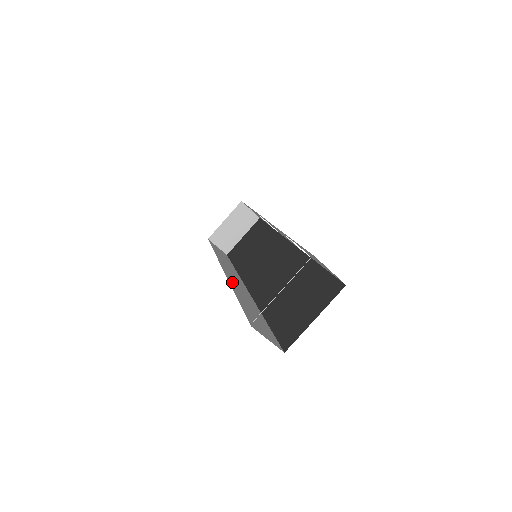
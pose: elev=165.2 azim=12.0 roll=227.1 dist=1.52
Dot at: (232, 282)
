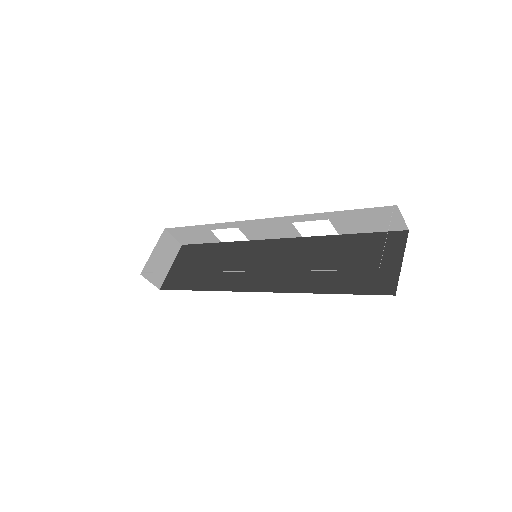
Dot at: occluded
